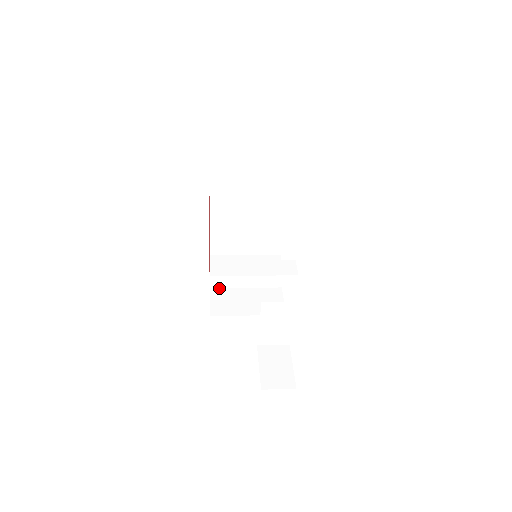
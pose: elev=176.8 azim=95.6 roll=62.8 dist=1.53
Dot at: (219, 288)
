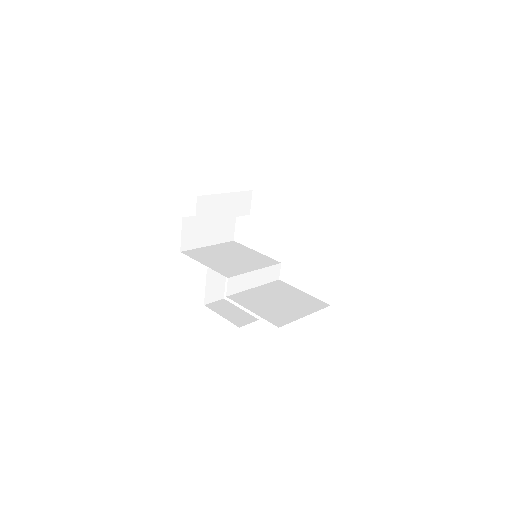
Dot at: (190, 217)
